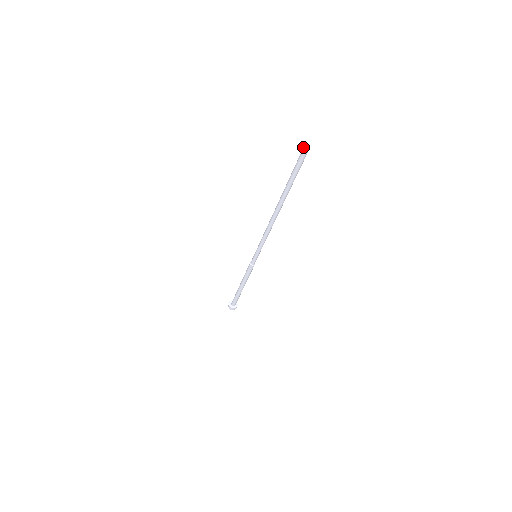
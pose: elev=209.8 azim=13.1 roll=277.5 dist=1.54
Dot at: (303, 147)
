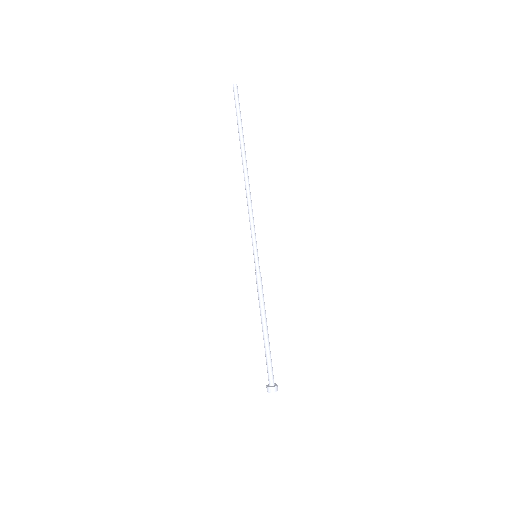
Dot at: (234, 88)
